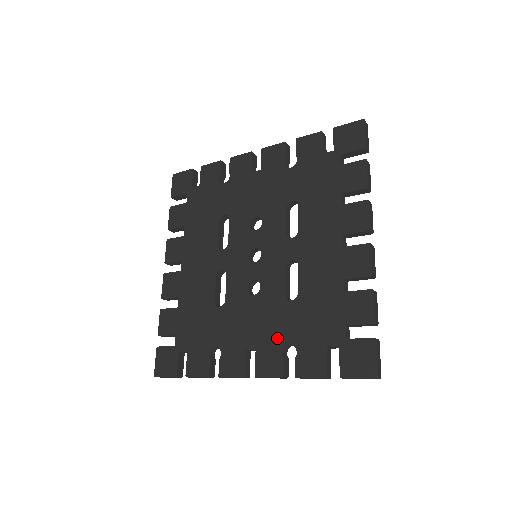
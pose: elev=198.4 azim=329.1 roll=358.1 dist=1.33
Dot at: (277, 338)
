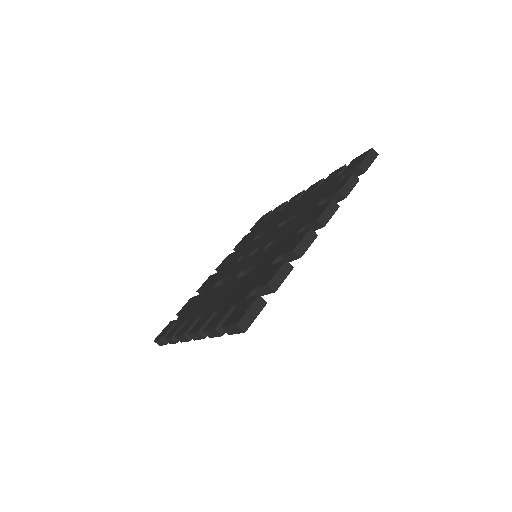
Dot at: (308, 214)
